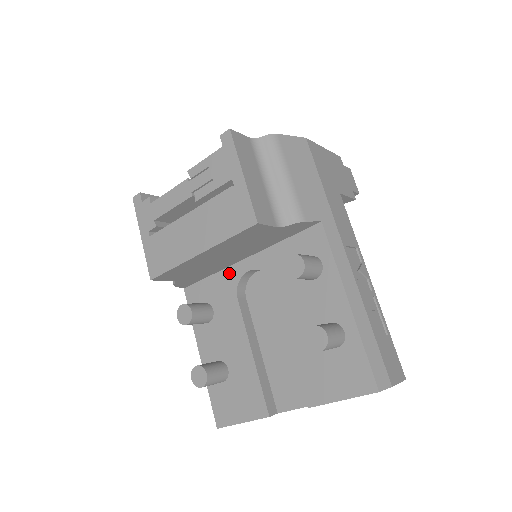
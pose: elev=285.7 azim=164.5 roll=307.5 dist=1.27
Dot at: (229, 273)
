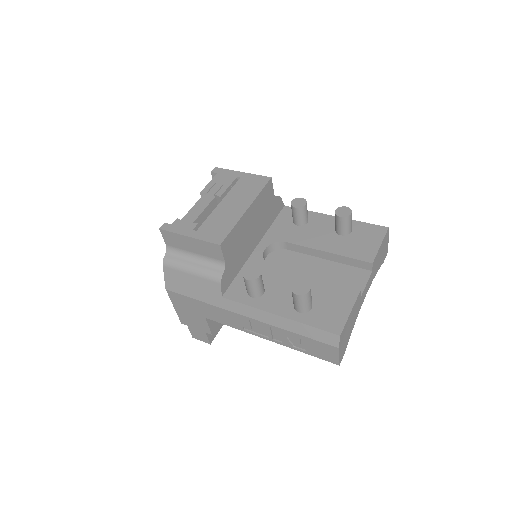
Dot at: (252, 261)
